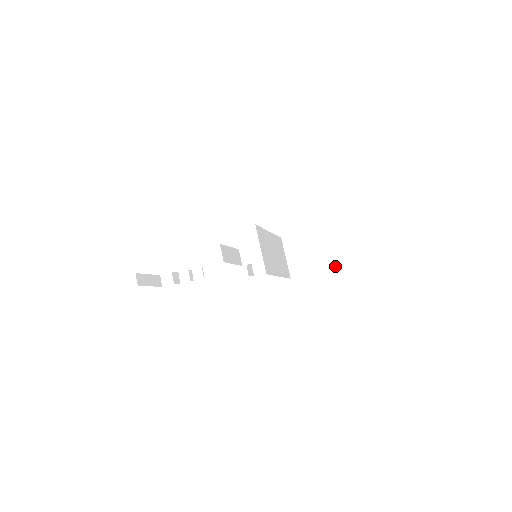
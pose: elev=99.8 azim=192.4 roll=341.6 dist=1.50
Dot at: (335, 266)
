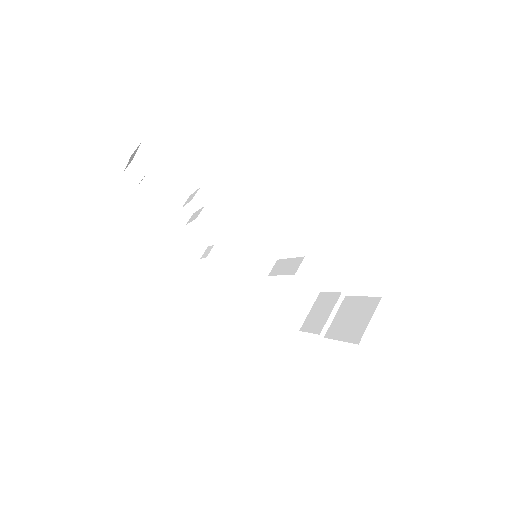
Dot at: (292, 324)
